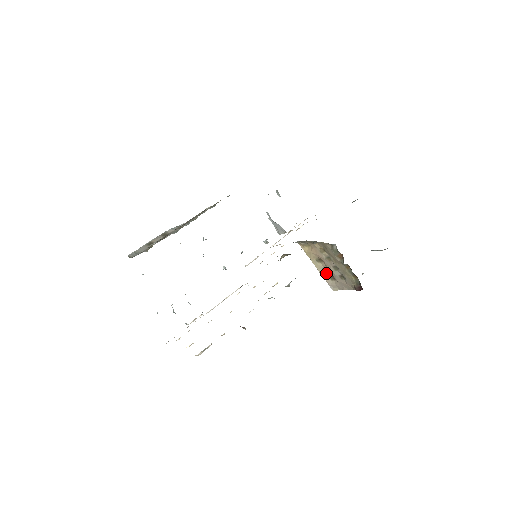
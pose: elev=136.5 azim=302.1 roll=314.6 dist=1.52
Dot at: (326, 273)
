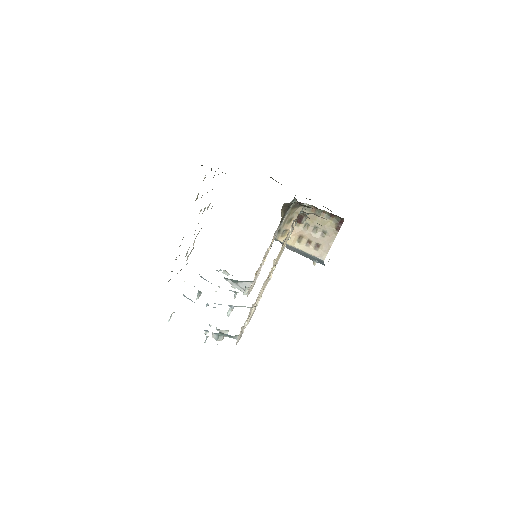
Dot at: (310, 248)
